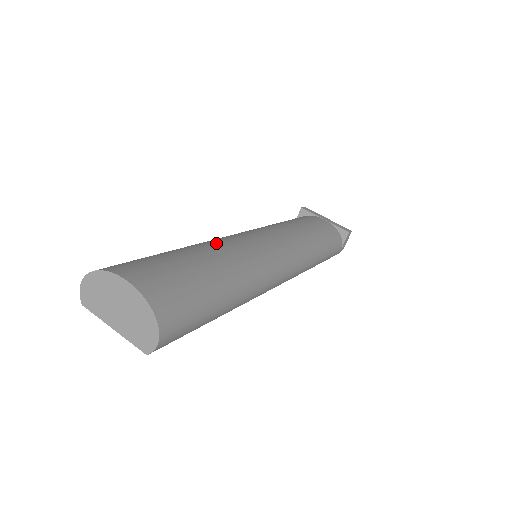
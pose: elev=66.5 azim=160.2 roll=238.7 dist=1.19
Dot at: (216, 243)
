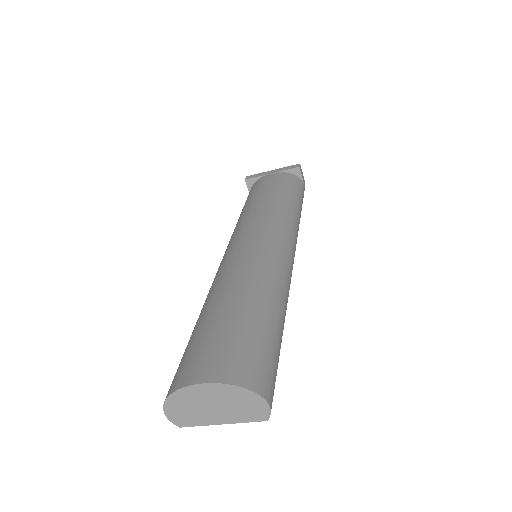
Dot at: (223, 279)
